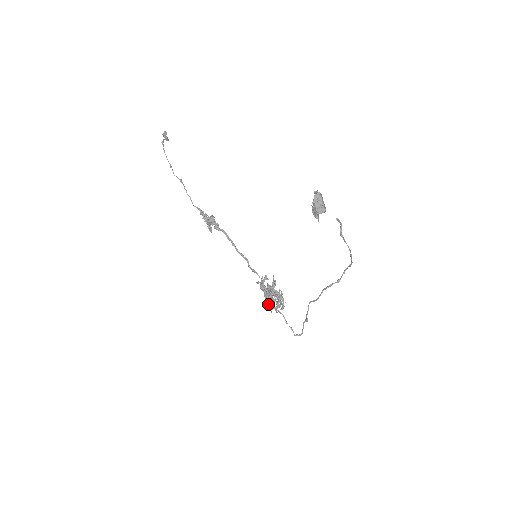
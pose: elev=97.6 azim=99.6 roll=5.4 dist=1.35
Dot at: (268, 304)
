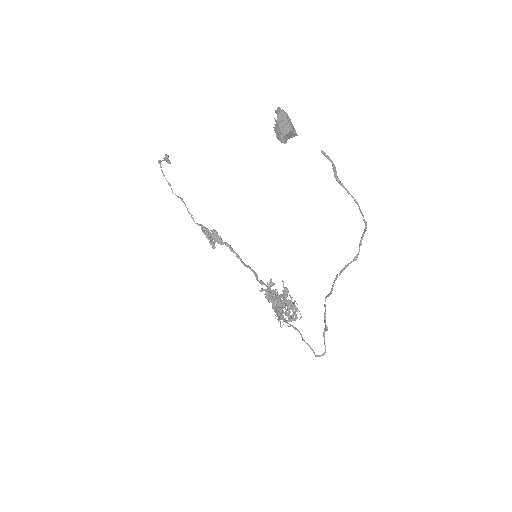
Dot at: (275, 315)
